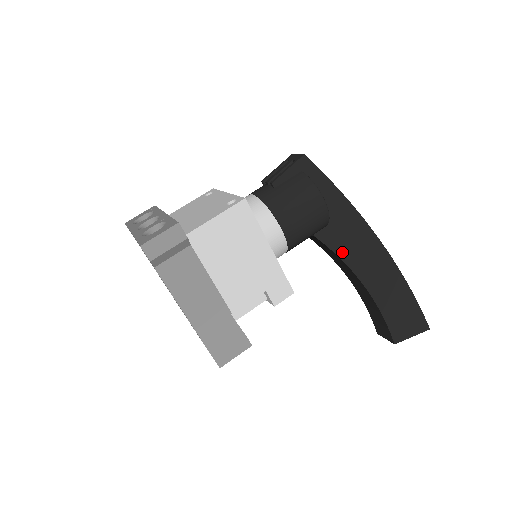
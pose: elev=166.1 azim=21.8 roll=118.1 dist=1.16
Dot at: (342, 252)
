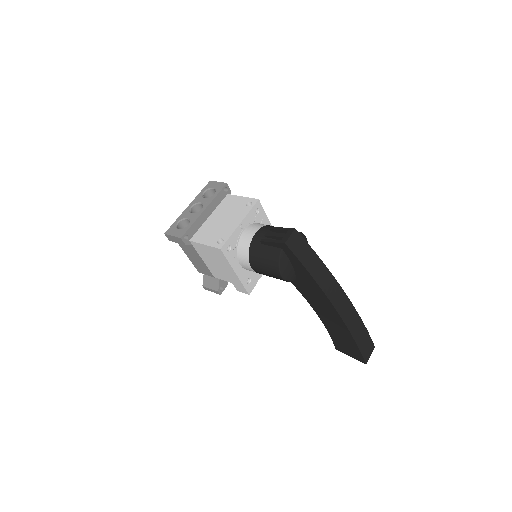
Dot at: (305, 295)
